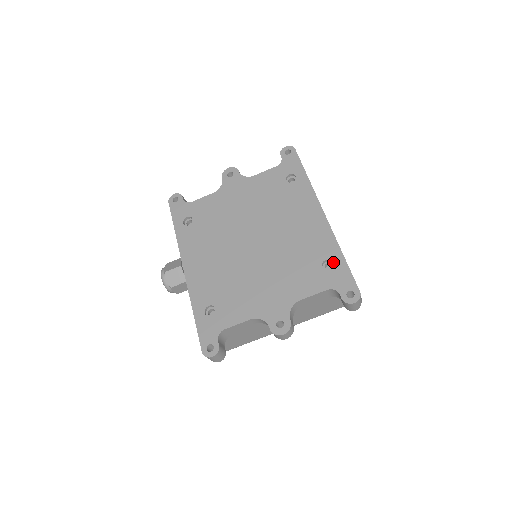
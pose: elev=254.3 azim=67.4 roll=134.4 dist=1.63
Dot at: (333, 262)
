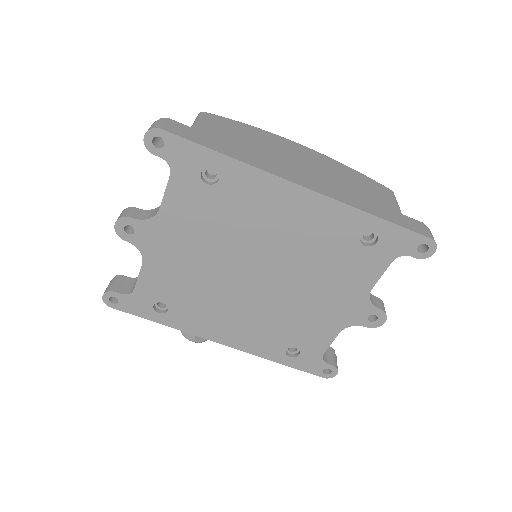
Dot at: (373, 233)
